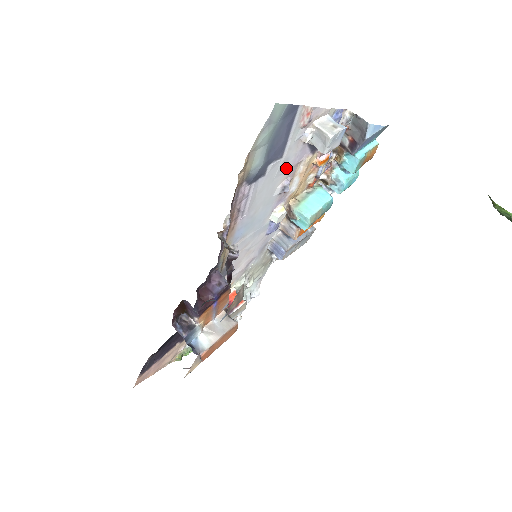
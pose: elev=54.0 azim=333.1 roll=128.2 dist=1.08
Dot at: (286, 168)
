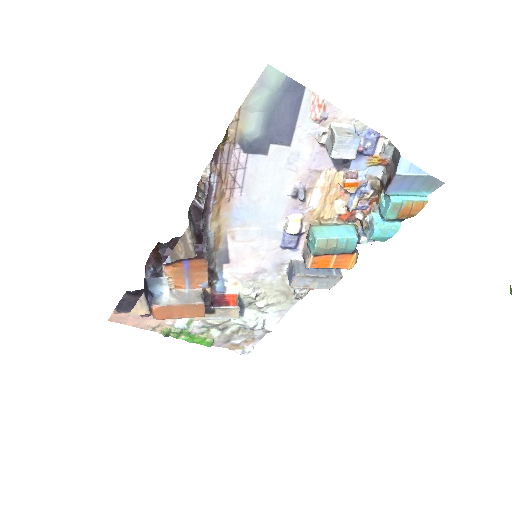
Dot at: (299, 166)
